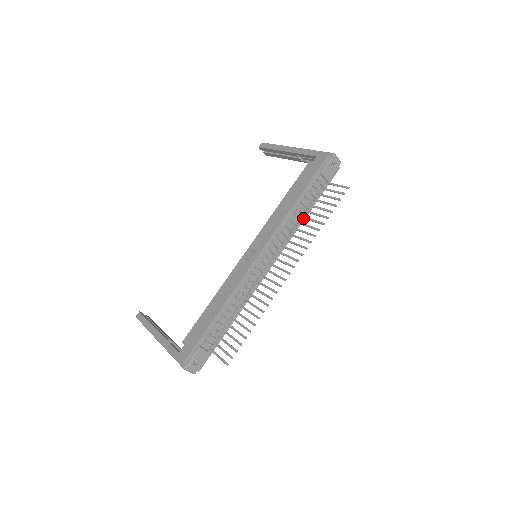
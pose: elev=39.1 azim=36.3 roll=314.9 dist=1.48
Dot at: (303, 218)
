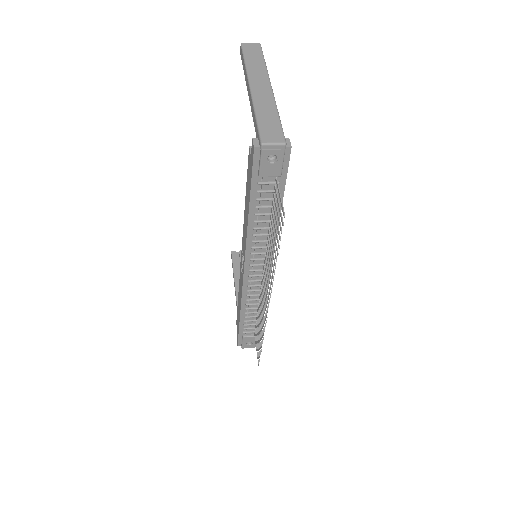
Dot at: (270, 230)
